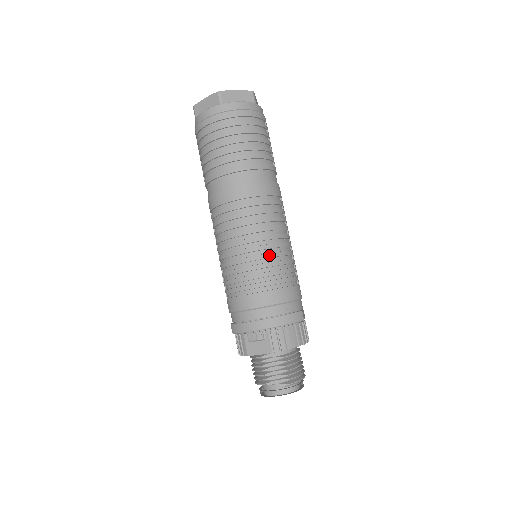
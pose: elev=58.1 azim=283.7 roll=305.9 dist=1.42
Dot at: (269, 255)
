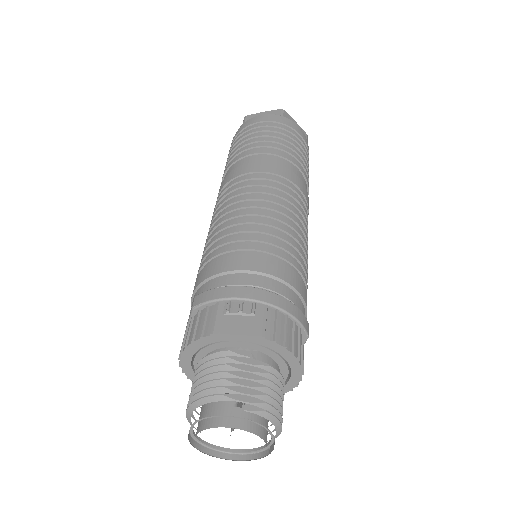
Dot at: (292, 233)
